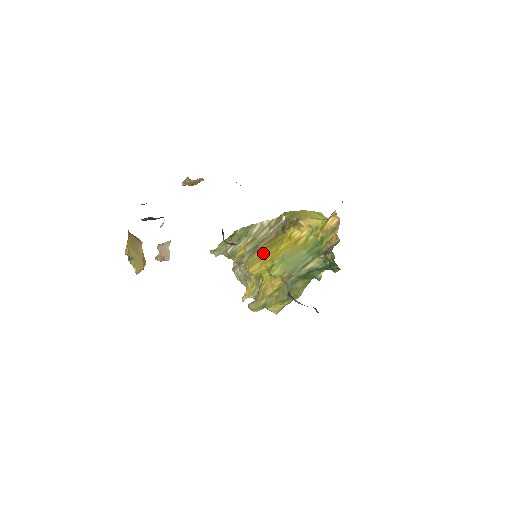
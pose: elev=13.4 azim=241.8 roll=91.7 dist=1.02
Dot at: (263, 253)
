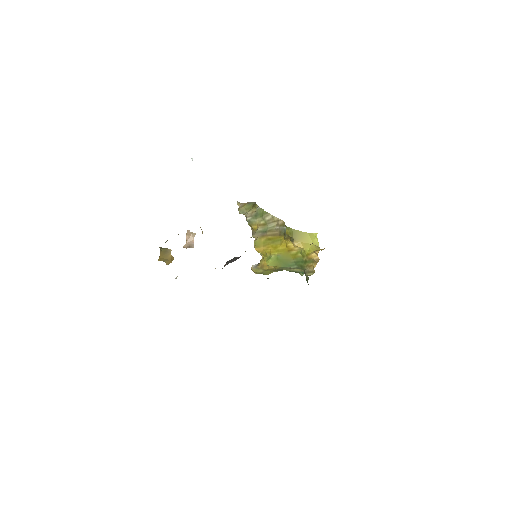
Dot at: (267, 242)
